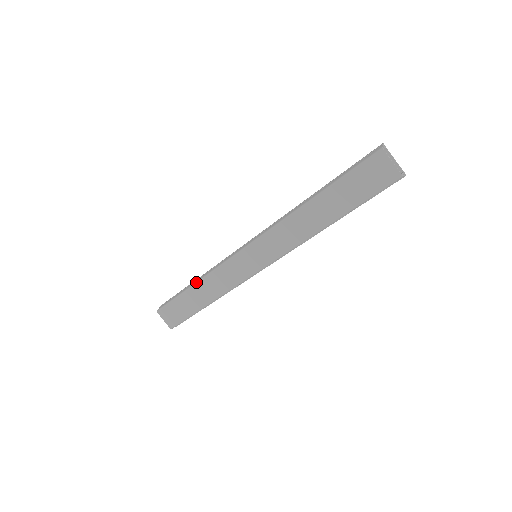
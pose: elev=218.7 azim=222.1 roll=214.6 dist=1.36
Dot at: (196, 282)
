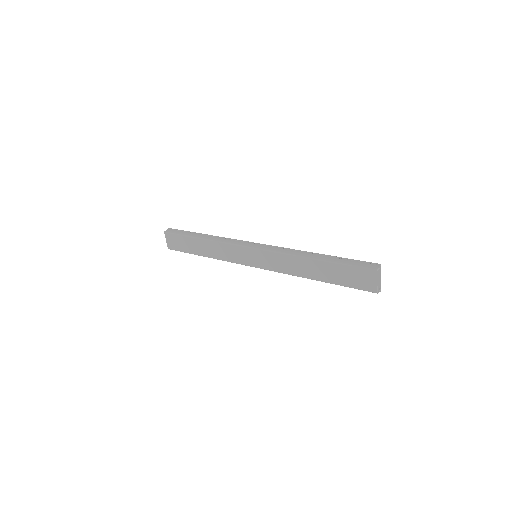
Dot at: (204, 239)
